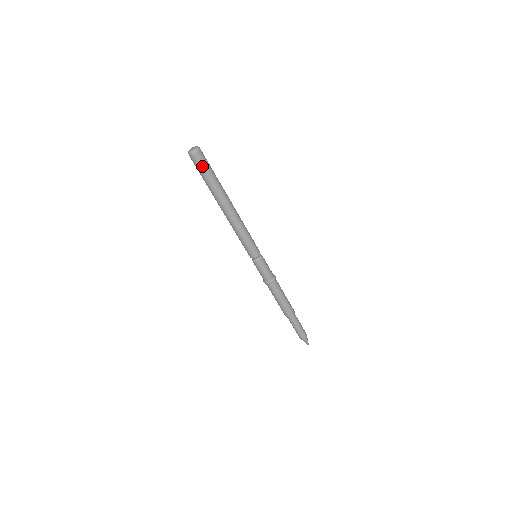
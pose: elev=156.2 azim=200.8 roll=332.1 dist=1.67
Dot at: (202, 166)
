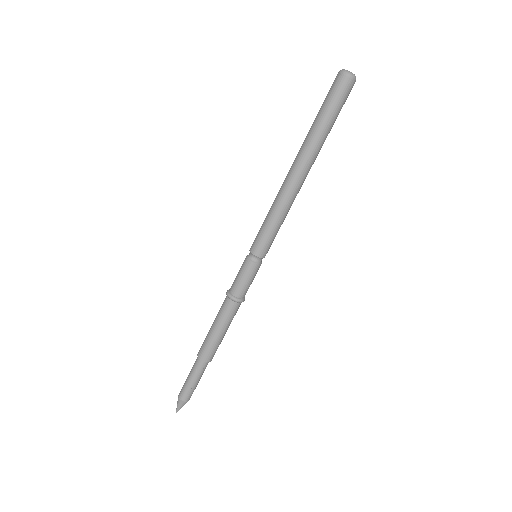
Dot at: (335, 97)
